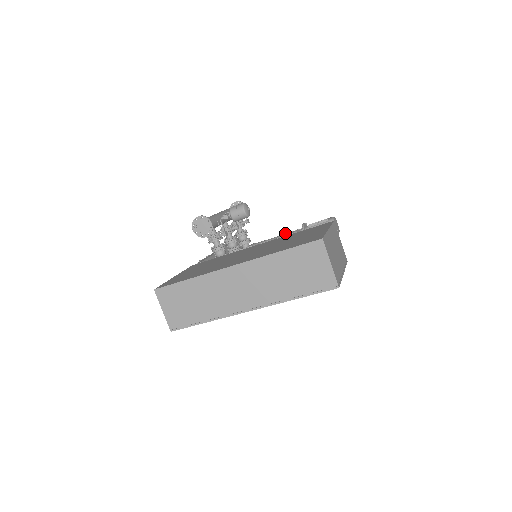
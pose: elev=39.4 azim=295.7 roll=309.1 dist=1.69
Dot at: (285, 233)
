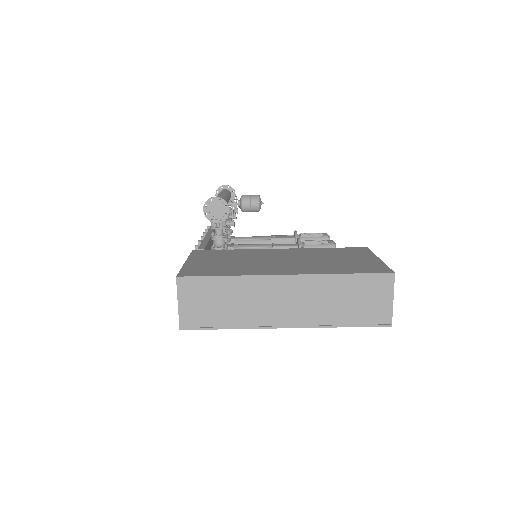
Dot at: (273, 235)
